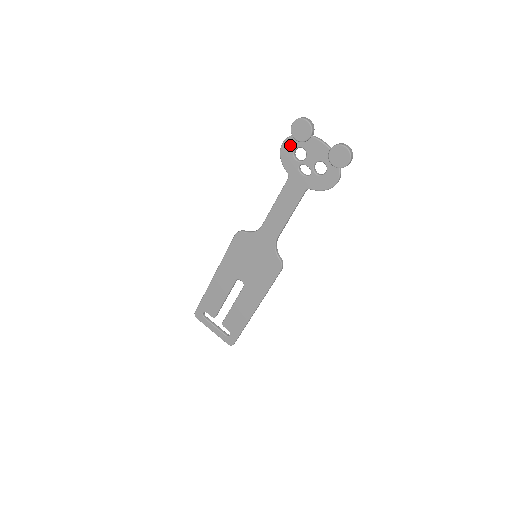
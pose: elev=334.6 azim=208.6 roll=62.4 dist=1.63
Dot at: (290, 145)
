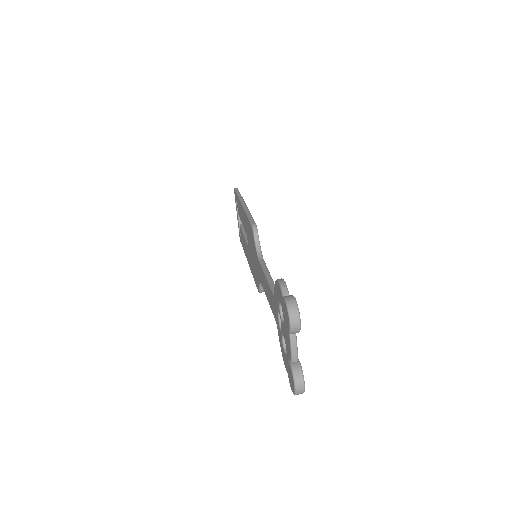
Dot at: (280, 296)
